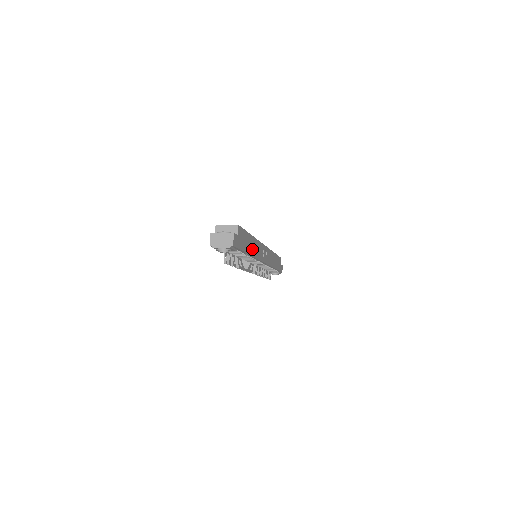
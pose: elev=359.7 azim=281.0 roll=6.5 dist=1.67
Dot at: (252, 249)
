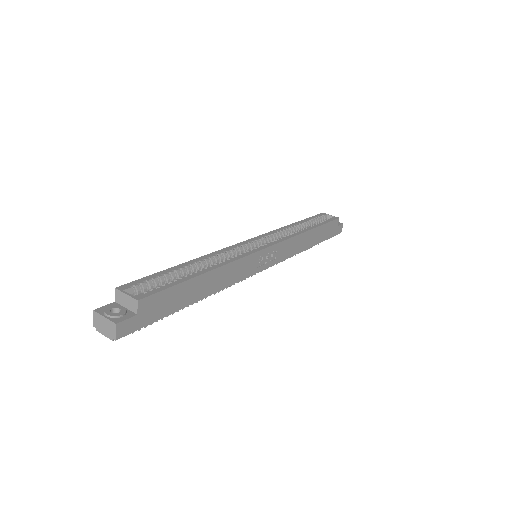
Dot at: (207, 288)
